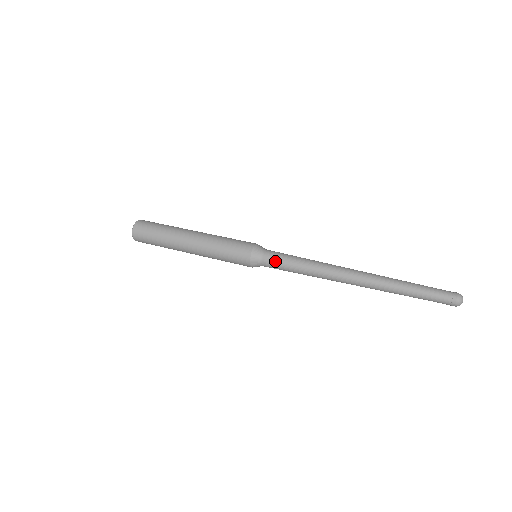
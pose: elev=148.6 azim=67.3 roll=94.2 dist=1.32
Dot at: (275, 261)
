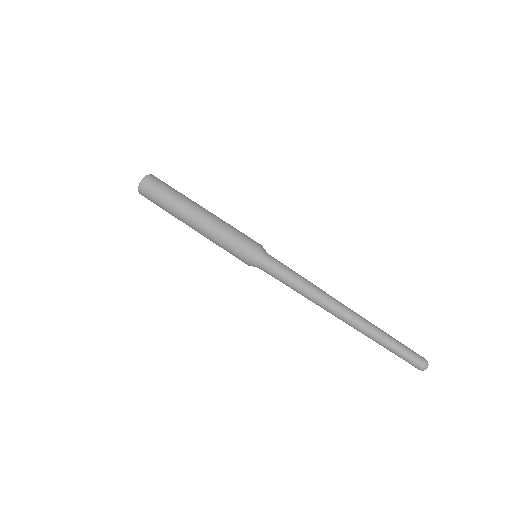
Dot at: occluded
